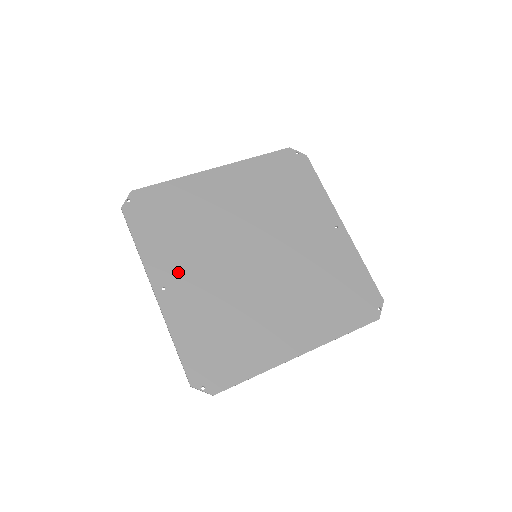
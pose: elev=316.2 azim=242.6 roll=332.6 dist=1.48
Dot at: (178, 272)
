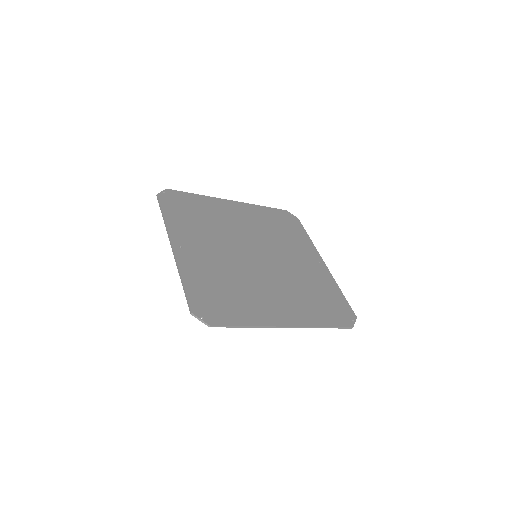
Dot at: (194, 242)
